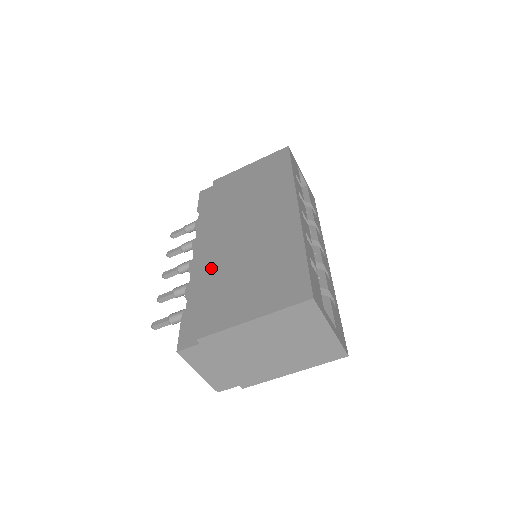
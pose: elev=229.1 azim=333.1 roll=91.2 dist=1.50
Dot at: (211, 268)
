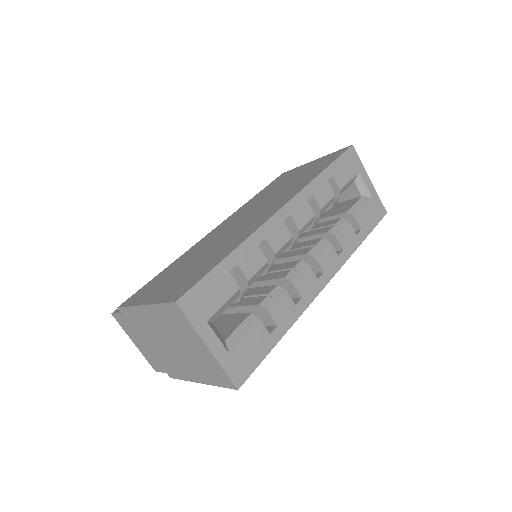
Dot at: (189, 251)
